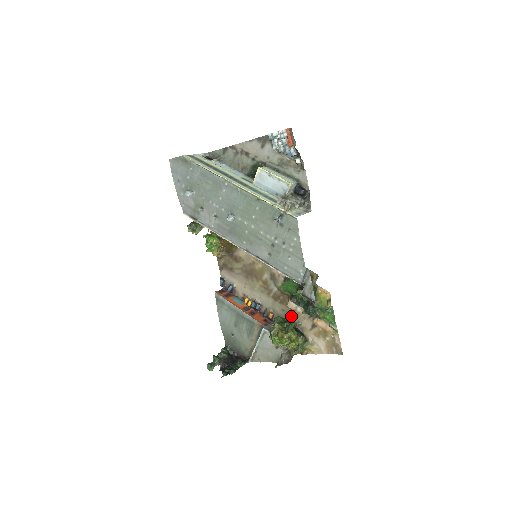
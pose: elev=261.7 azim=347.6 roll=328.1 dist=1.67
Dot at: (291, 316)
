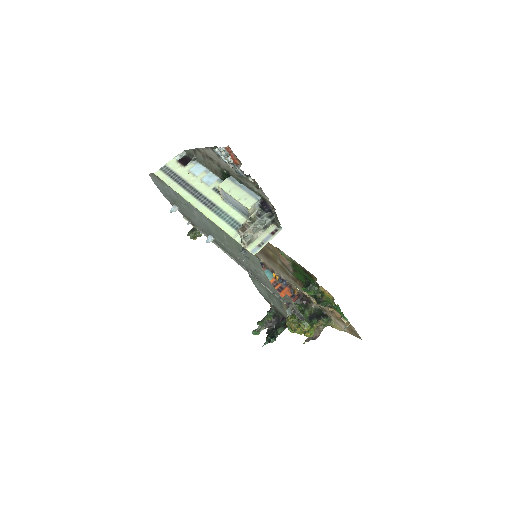
Dot at: occluded
